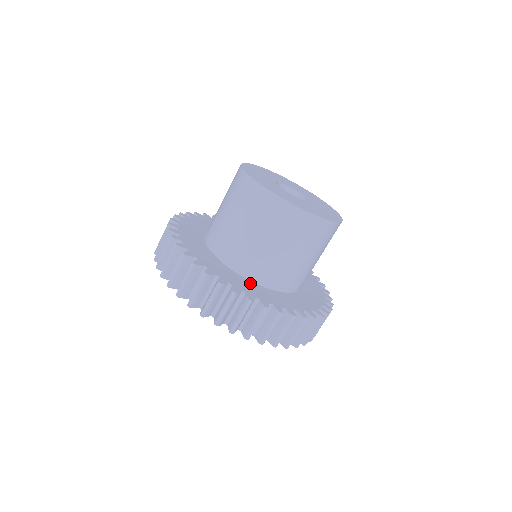
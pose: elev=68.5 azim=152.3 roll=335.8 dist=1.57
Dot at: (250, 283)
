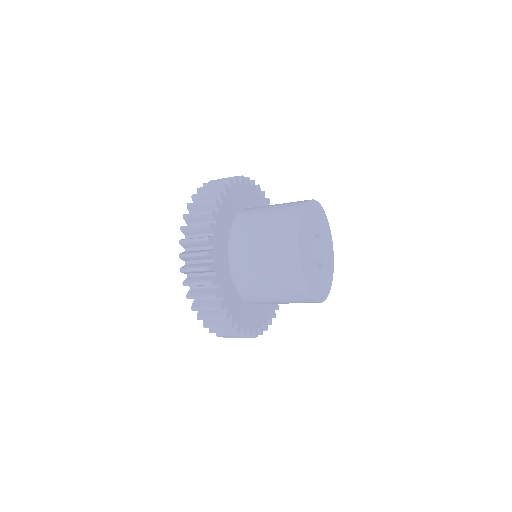
Dot at: occluded
